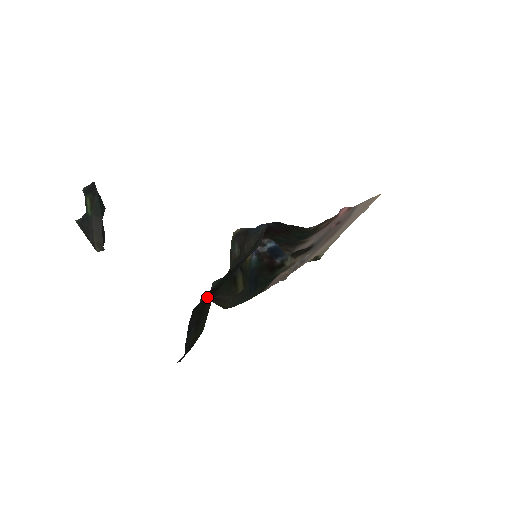
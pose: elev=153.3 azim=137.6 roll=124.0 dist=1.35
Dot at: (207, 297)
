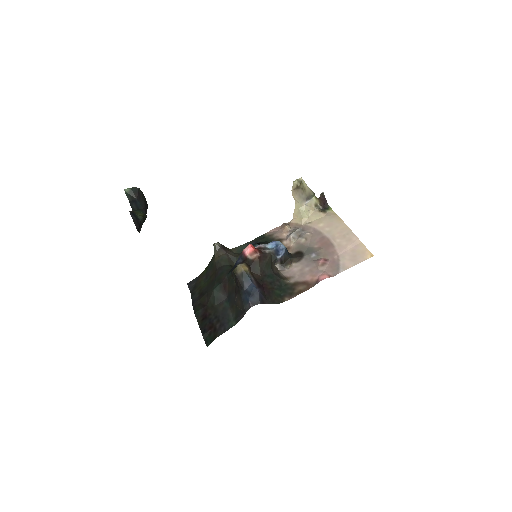
Dot at: (202, 319)
